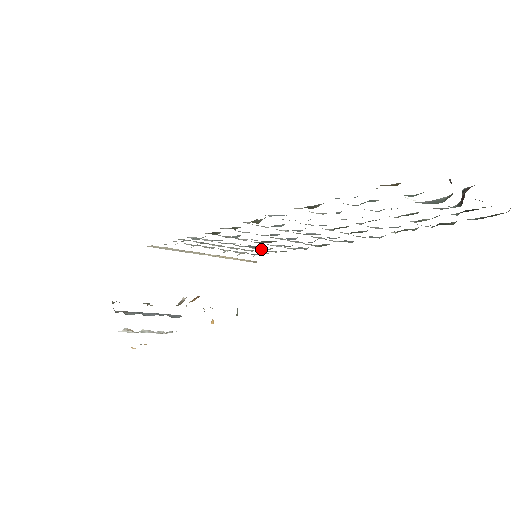
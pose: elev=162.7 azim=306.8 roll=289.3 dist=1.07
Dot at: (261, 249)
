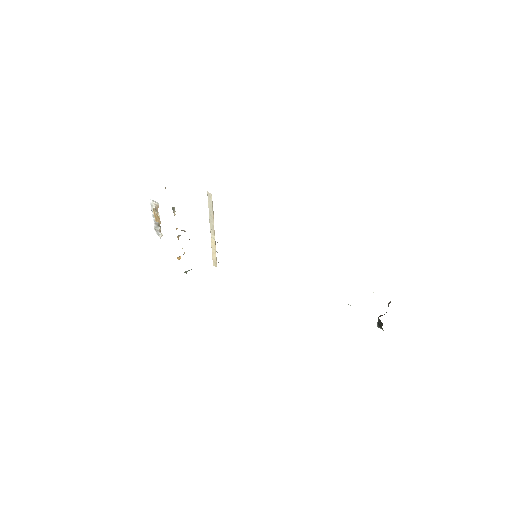
Dot at: occluded
